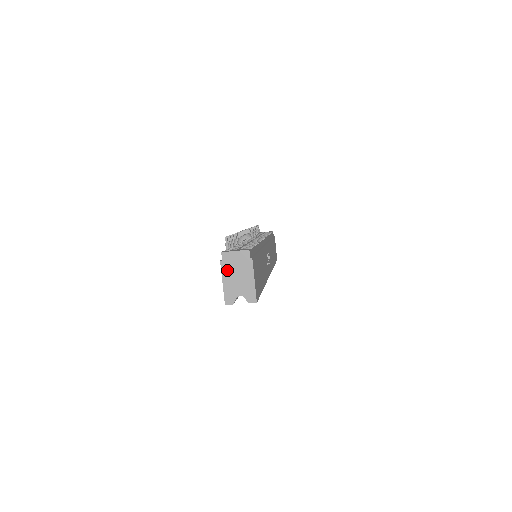
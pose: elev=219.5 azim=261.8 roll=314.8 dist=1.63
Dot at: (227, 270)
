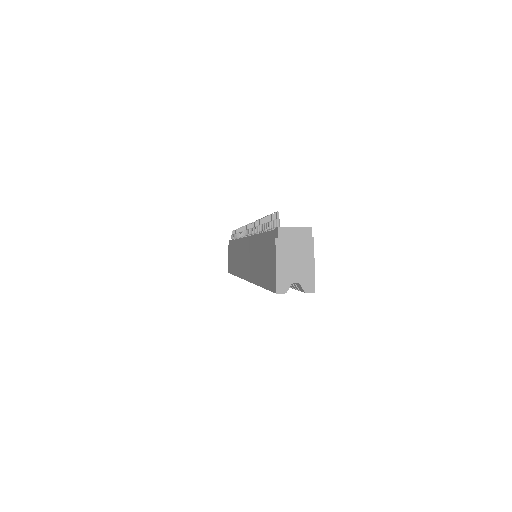
Dot at: (283, 250)
